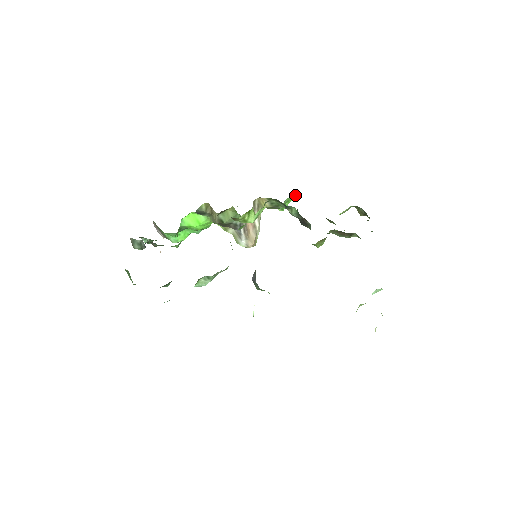
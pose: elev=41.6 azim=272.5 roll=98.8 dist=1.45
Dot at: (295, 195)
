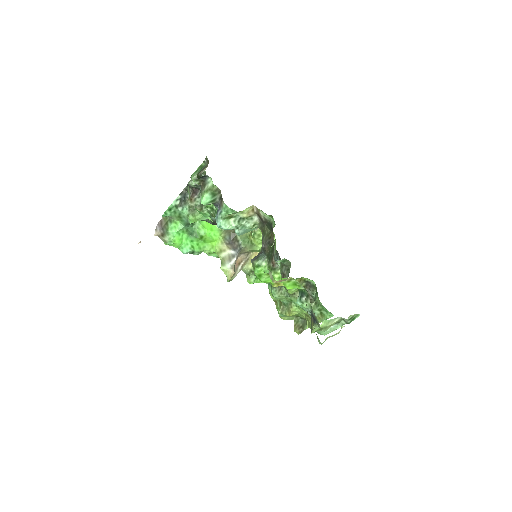
Dot at: occluded
